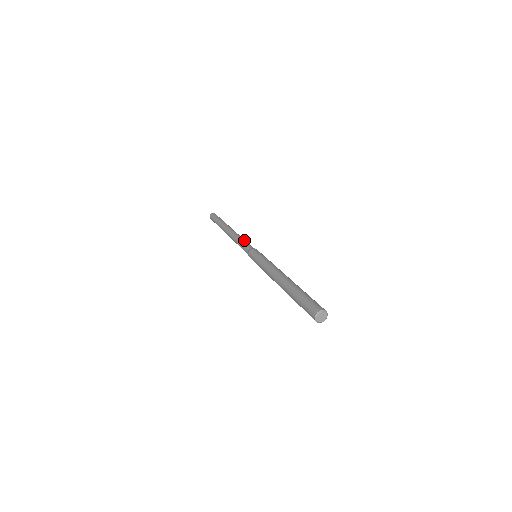
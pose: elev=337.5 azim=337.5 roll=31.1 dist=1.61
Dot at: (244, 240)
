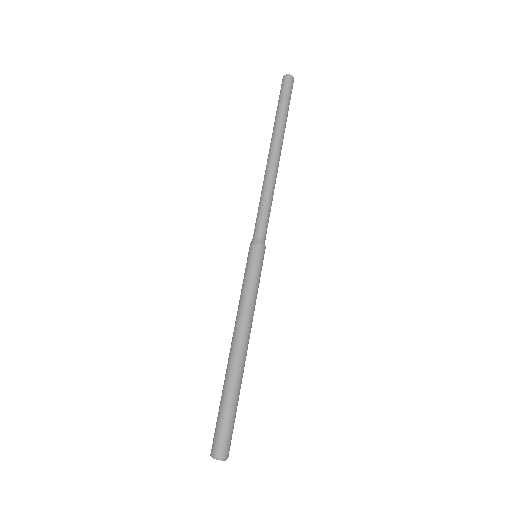
Dot at: (260, 205)
